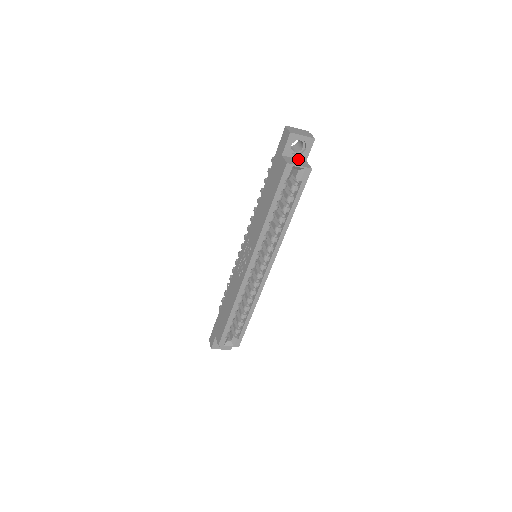
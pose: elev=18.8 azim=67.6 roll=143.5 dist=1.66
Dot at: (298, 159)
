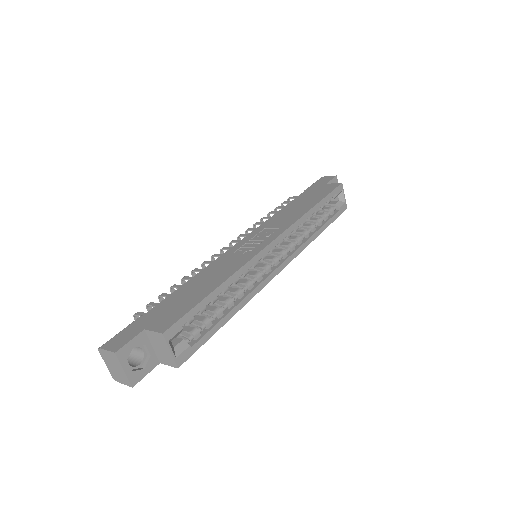
Dot at: occluded
